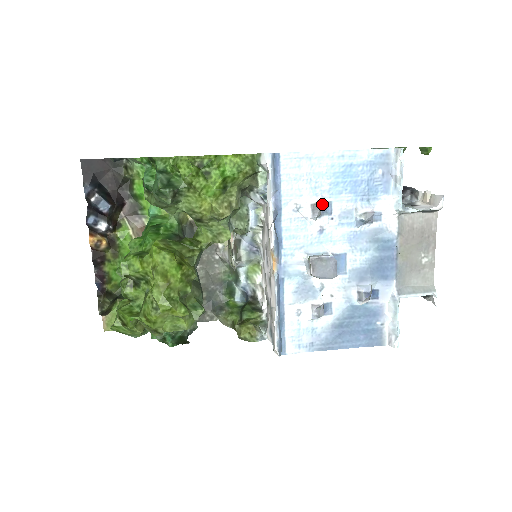
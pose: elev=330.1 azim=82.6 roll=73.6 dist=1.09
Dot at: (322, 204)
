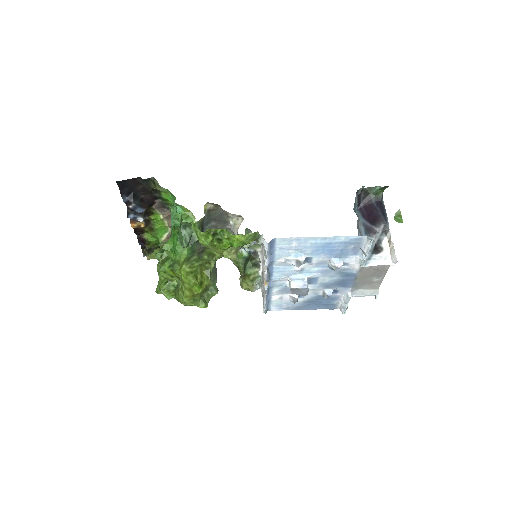
Dot at: (305, 258)
